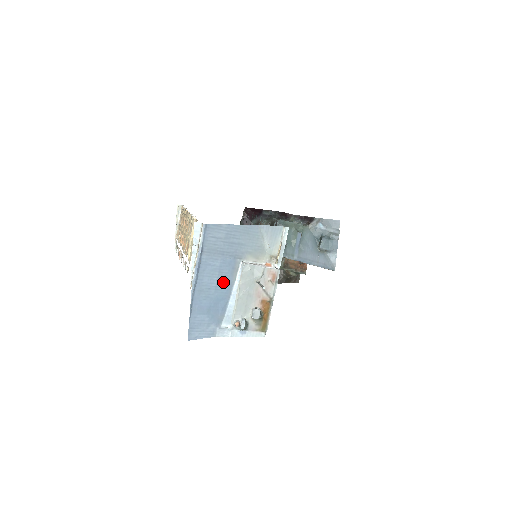
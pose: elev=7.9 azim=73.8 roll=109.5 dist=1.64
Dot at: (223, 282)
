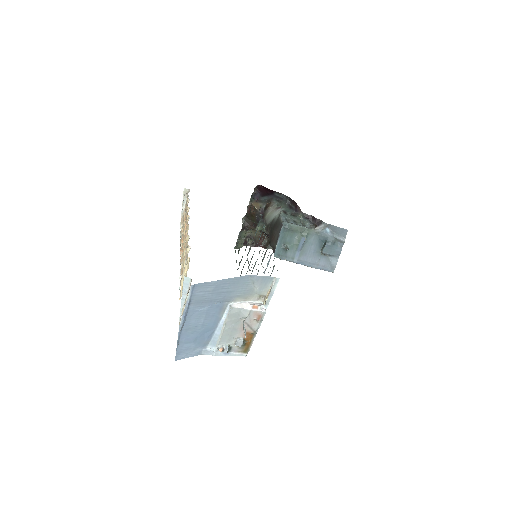
Dot at: (210, 320)
